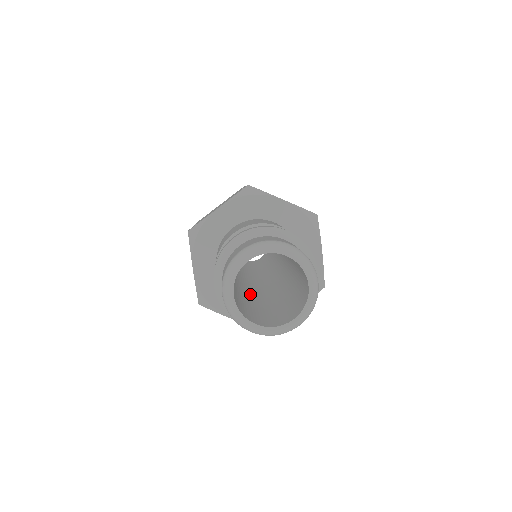
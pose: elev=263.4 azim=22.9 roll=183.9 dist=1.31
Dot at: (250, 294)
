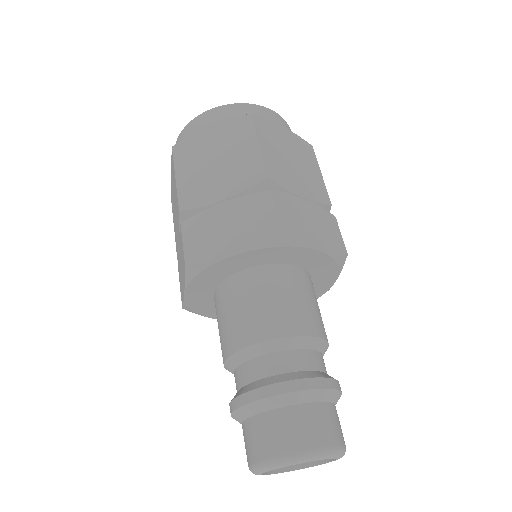
Dot at: occluded
